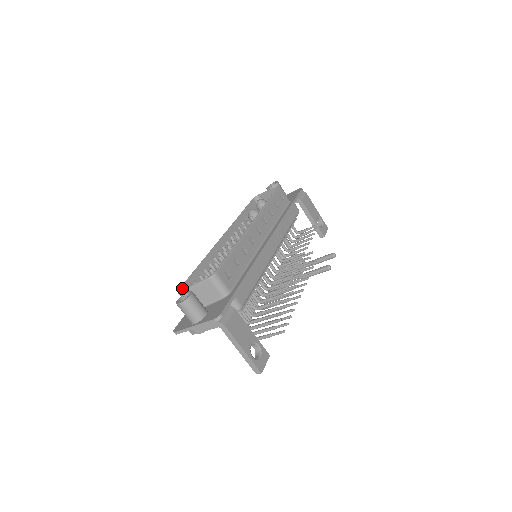
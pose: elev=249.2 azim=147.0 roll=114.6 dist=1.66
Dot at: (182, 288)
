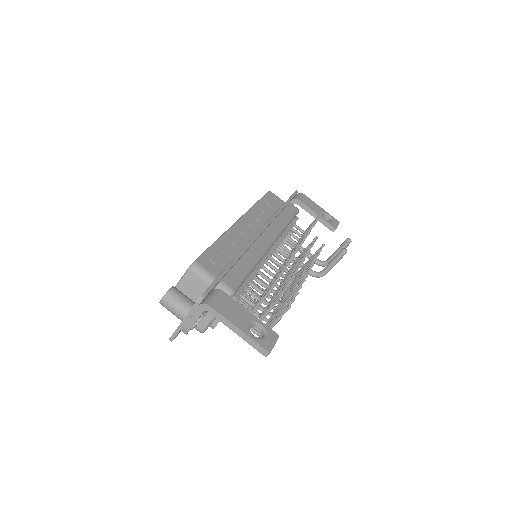
Dot at: occluded
